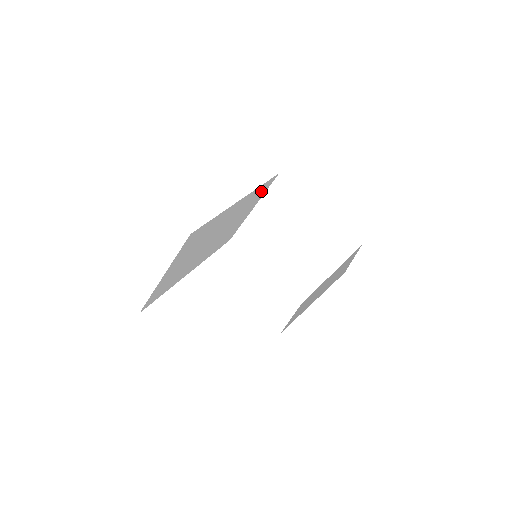
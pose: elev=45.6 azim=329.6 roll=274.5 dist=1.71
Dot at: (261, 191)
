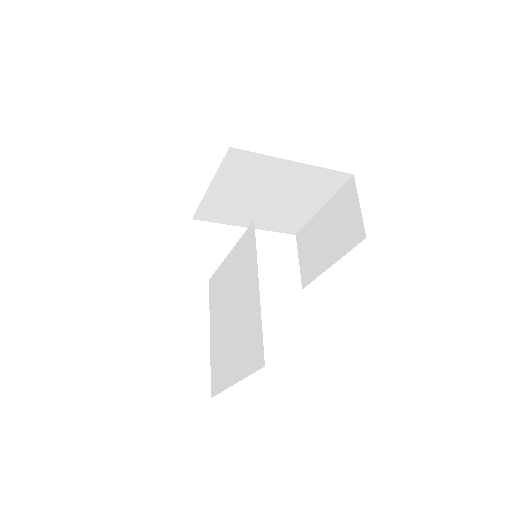
Dot at: occluded
